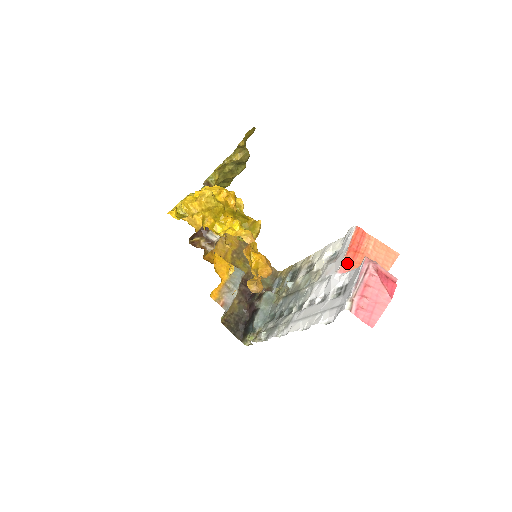
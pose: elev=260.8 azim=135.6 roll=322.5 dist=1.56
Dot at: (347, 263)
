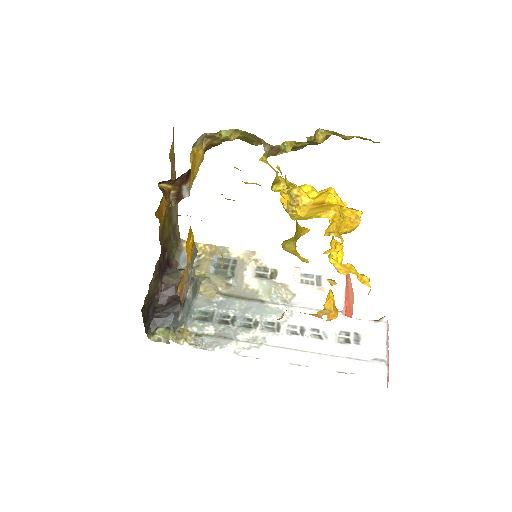
Dot at: occluded
